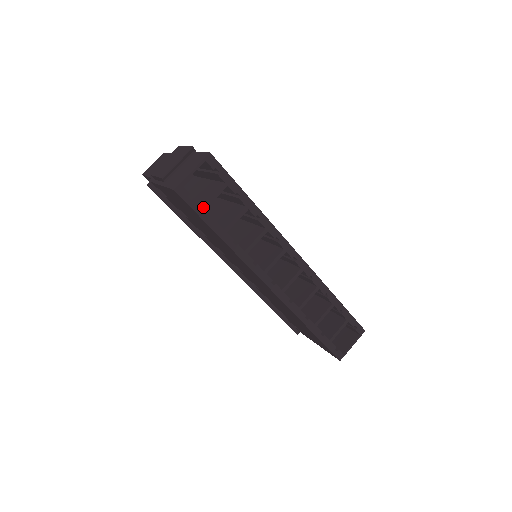
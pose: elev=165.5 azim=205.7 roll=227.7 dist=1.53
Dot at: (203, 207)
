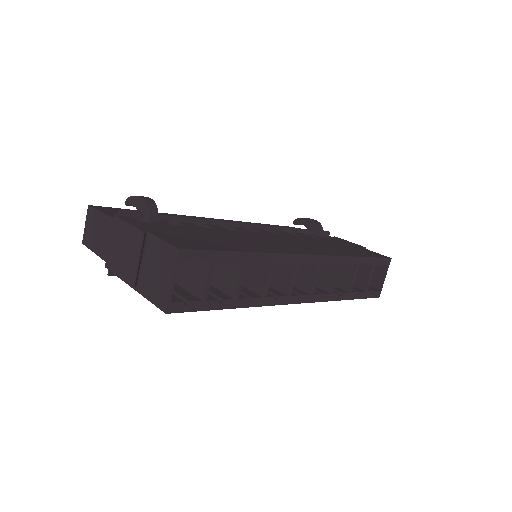
Dot at: (203, 300)
